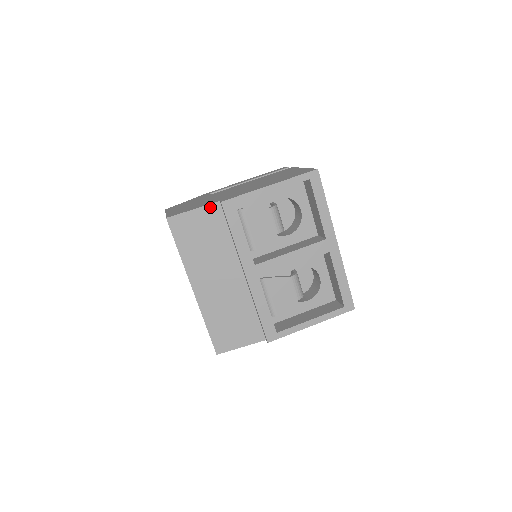
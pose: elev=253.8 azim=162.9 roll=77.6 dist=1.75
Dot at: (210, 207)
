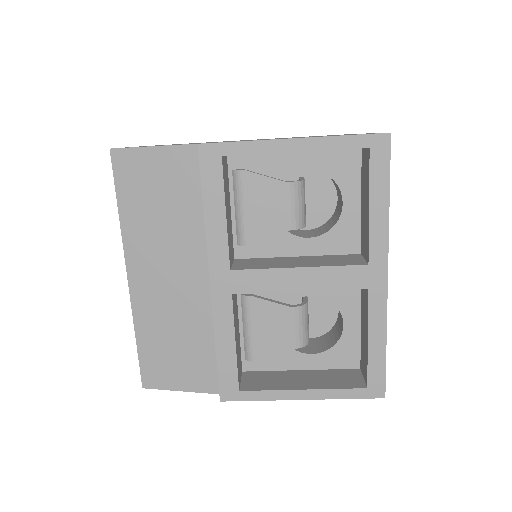
Dot at: (182, 149)
